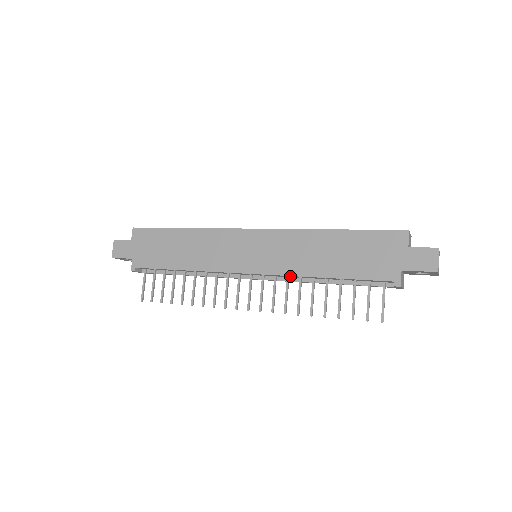
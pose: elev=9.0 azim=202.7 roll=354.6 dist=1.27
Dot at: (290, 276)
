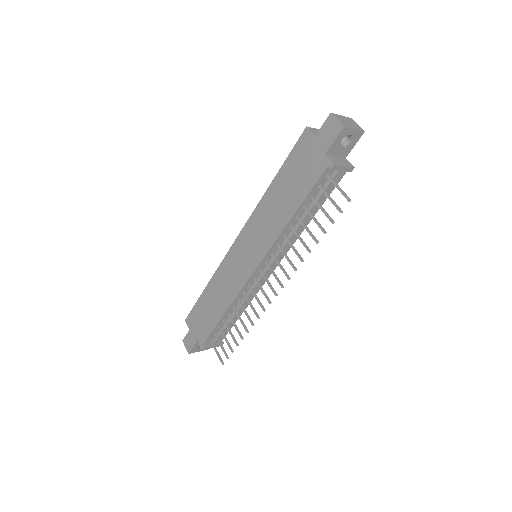
Dot at: (277, 242)
